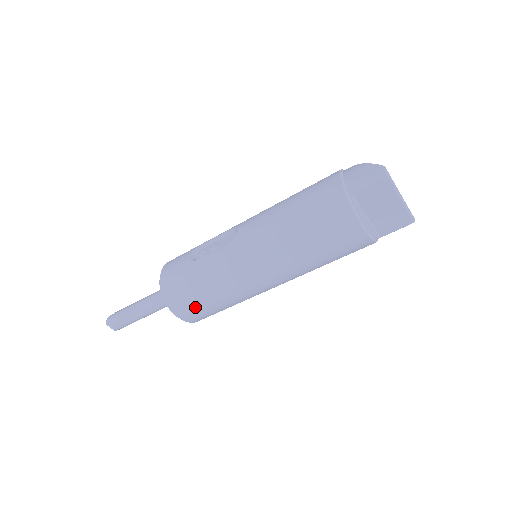
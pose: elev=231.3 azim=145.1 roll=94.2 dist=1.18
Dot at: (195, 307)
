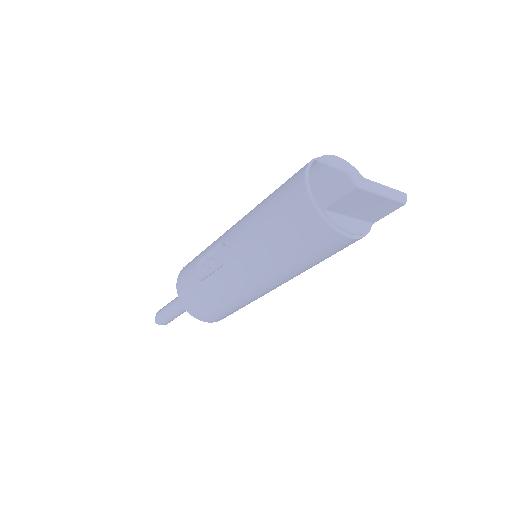
Dot at: (220, 315)
